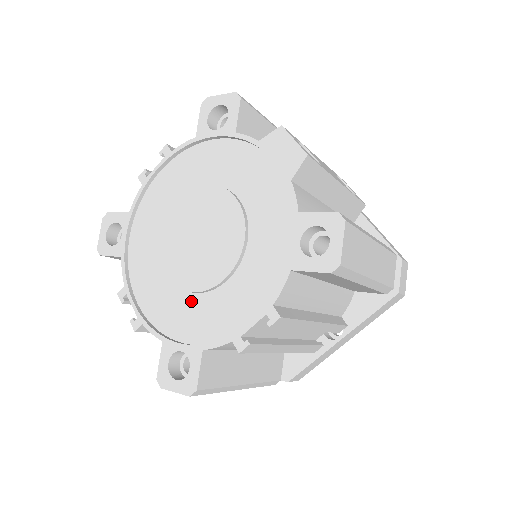
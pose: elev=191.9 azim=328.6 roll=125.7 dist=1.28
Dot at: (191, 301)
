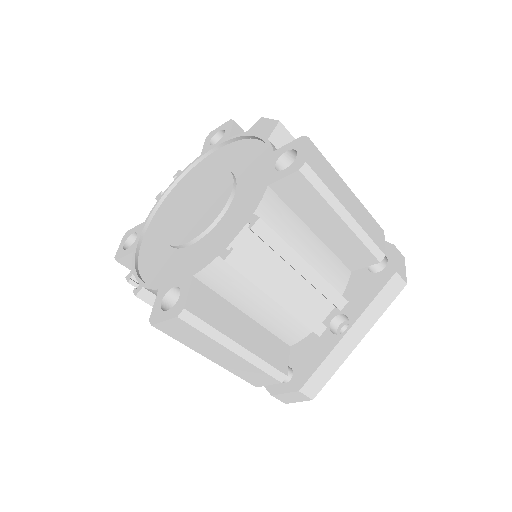
Dot at: (187, 252)
